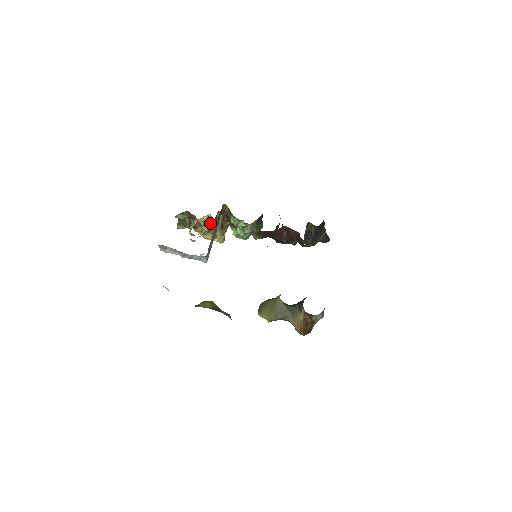
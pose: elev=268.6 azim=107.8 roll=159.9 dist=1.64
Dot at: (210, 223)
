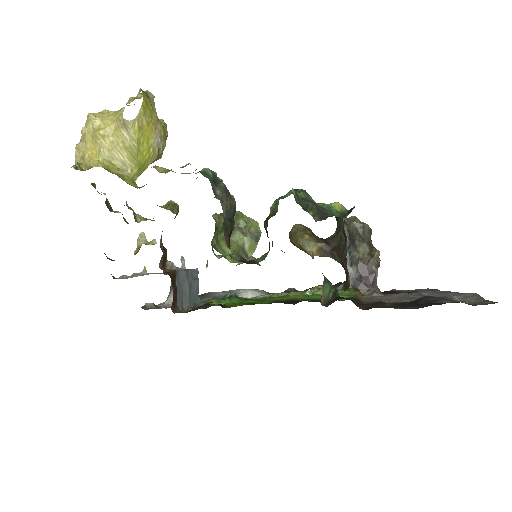
Dot at: occluded
